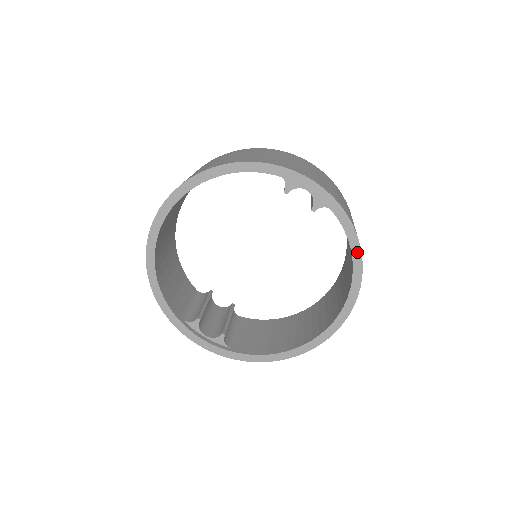
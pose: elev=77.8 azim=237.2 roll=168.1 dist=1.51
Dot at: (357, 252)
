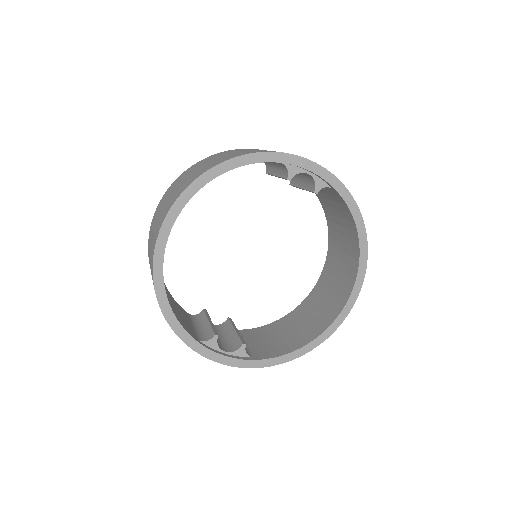
Dot at: (361, 224)
